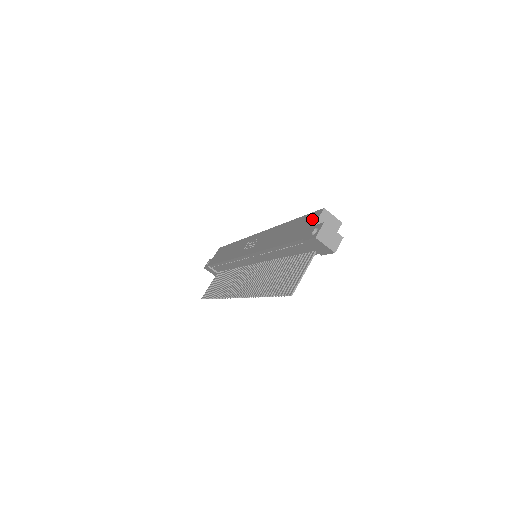
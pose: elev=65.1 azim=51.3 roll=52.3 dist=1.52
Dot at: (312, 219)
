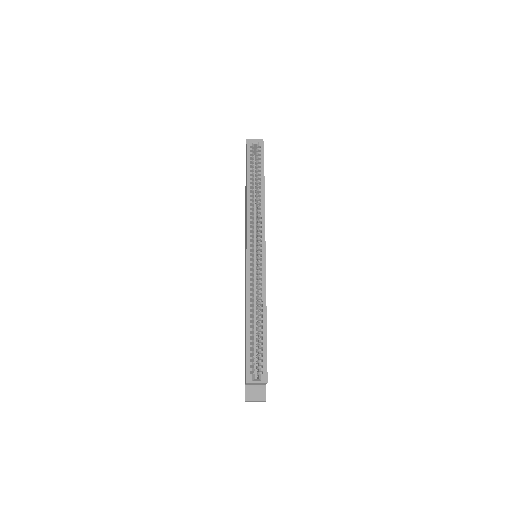
Dot at: (245, 373)
